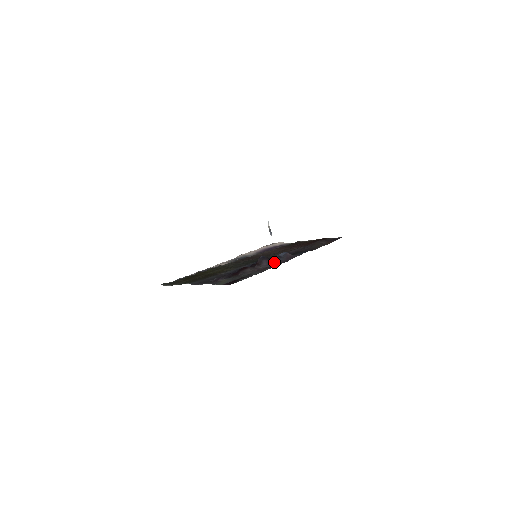
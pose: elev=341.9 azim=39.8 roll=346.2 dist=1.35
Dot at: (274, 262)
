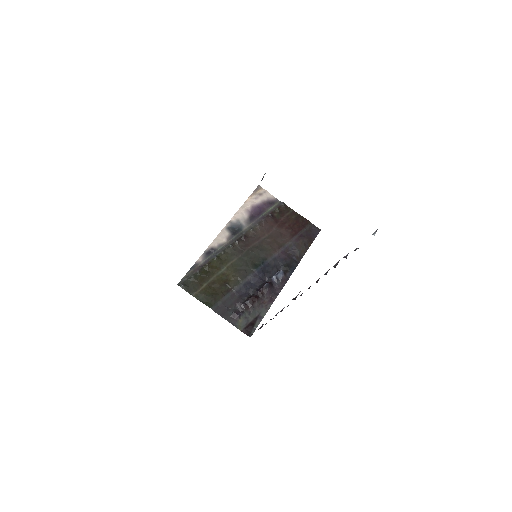
Dot at: (273, 289)
